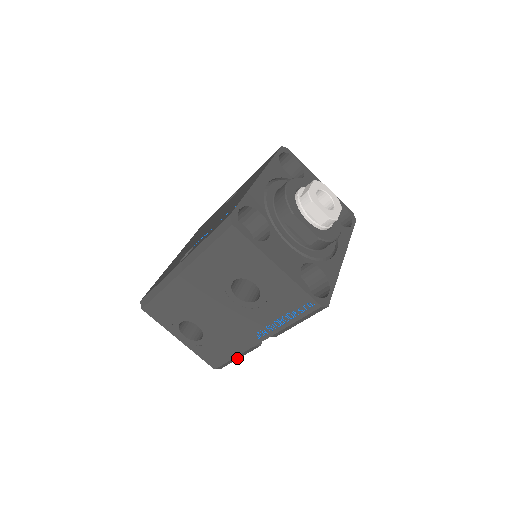
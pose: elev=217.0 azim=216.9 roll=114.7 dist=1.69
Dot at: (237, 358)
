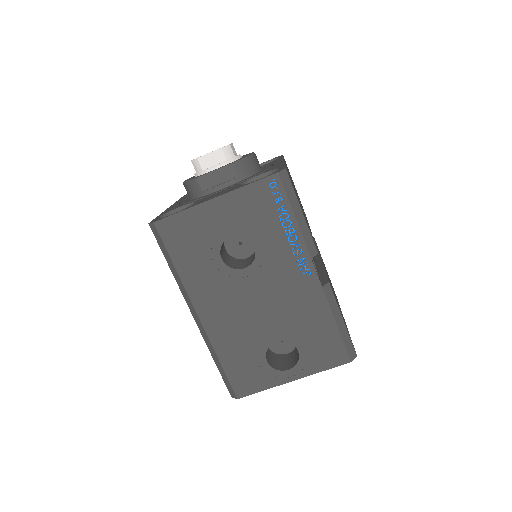
Dot at: (342, 323)
